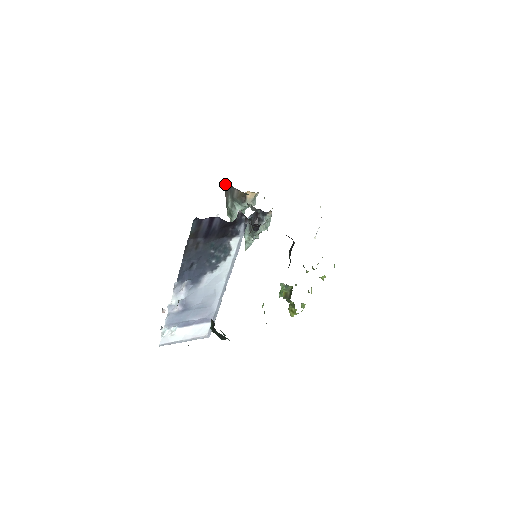
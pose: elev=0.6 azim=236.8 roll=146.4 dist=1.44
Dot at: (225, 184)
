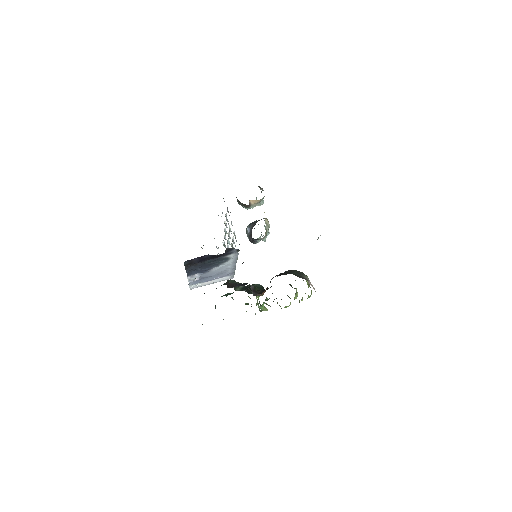
Dot at: occluded
